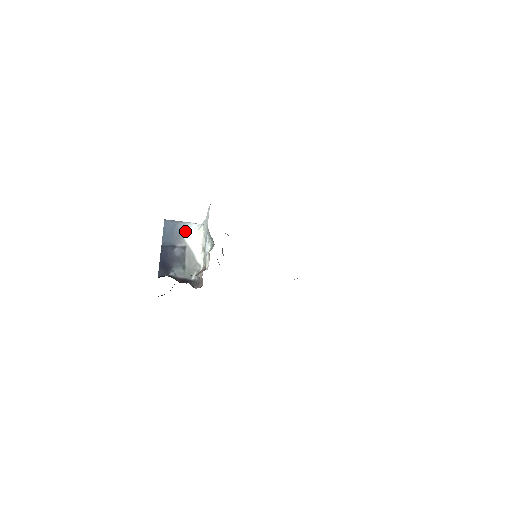
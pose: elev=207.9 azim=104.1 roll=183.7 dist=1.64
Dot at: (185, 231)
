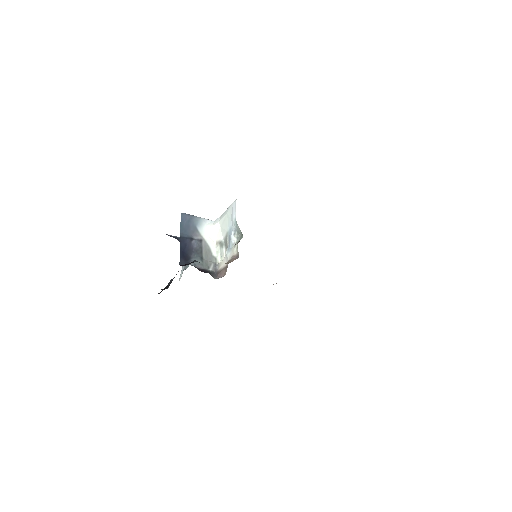
Dot at: (200, 225)
